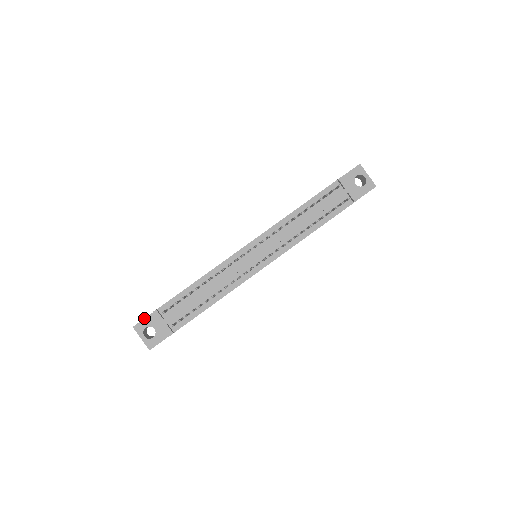
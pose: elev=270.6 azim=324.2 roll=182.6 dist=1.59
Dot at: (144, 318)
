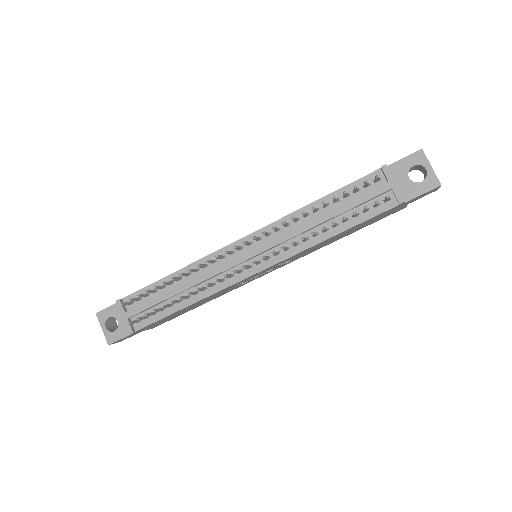
Dot at: (109, 306)
